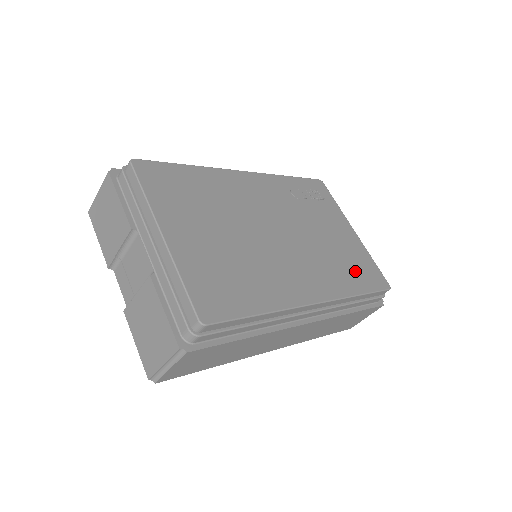
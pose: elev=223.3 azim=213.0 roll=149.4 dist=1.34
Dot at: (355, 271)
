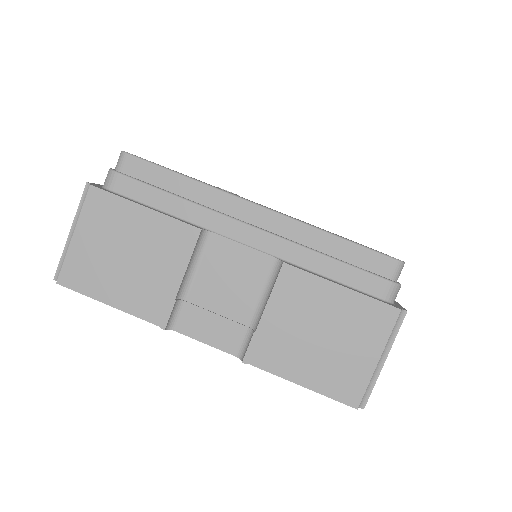
Dot at: occluded
